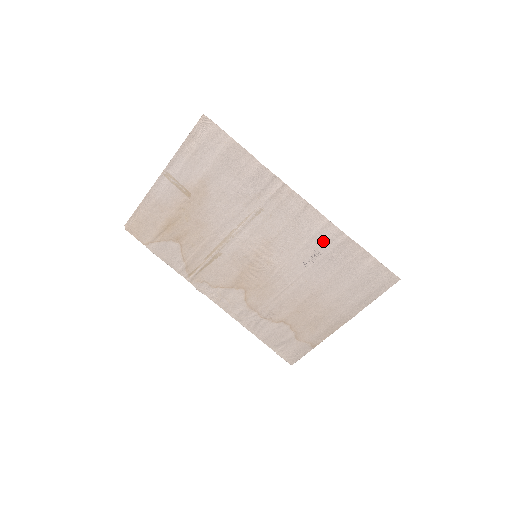
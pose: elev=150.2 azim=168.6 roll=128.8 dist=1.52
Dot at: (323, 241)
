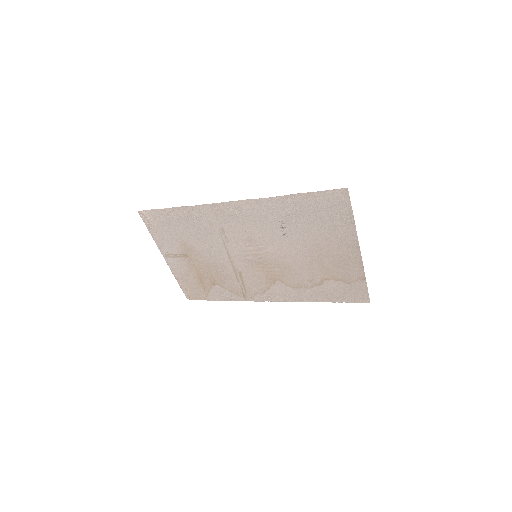
Dot at: (272, 213)
